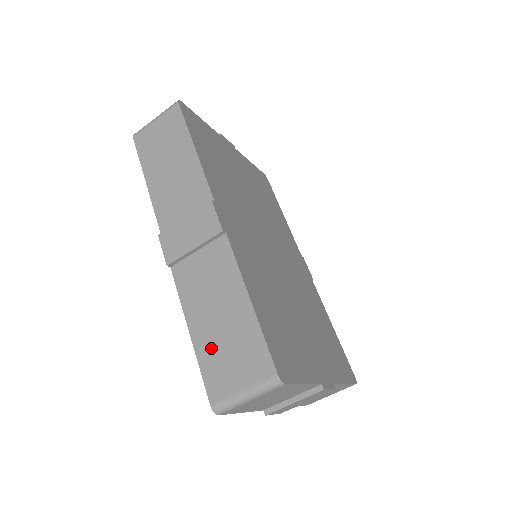
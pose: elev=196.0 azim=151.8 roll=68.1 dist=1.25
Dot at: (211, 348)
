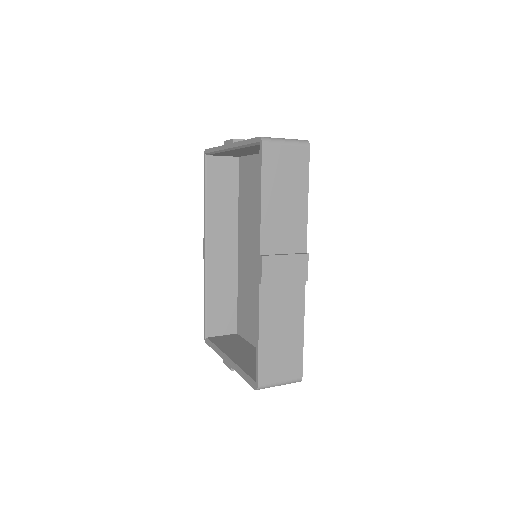
Dot at: (270, 352)
